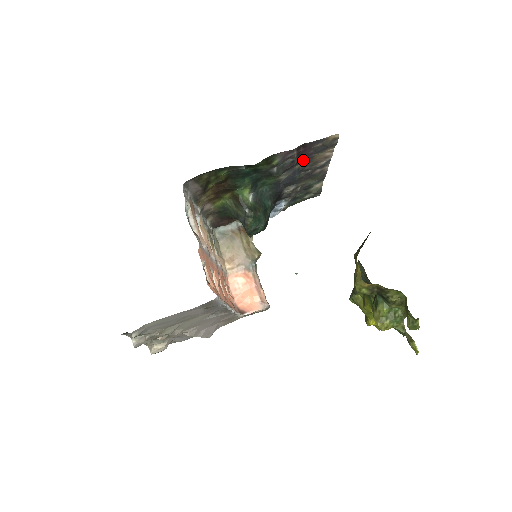
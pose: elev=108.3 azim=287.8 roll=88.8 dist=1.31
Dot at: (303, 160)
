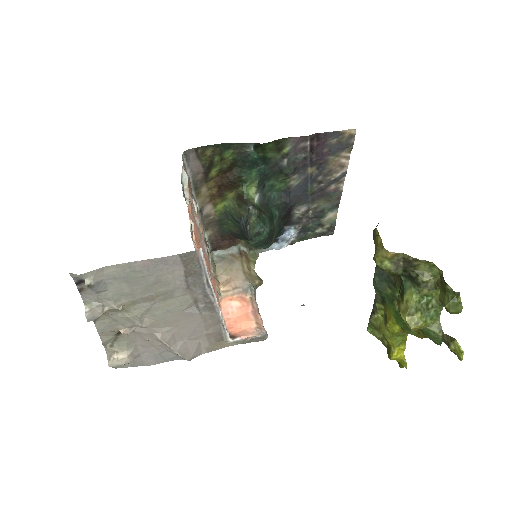
Dot at: (316, 162)
